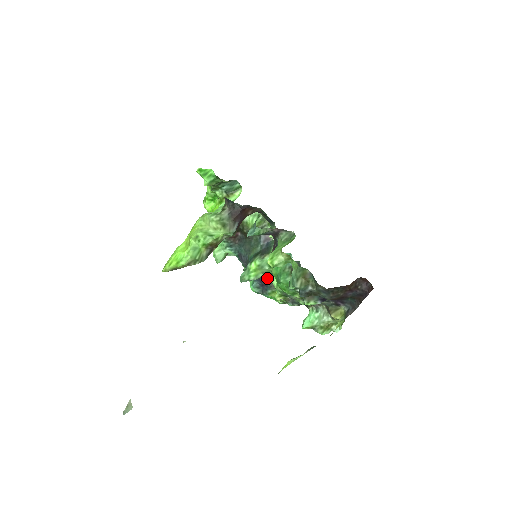
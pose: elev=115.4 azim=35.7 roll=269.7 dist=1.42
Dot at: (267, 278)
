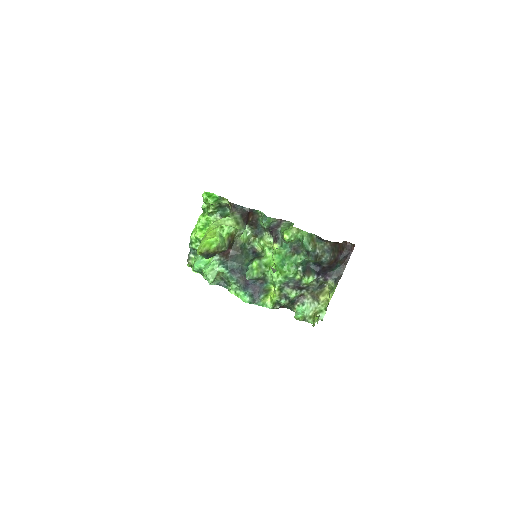
Dot at: (260, 283)
